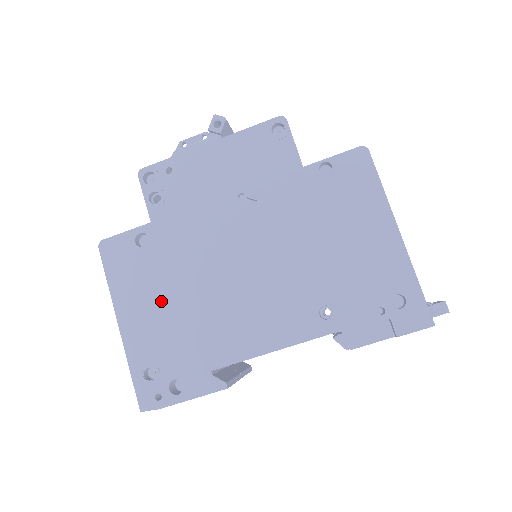
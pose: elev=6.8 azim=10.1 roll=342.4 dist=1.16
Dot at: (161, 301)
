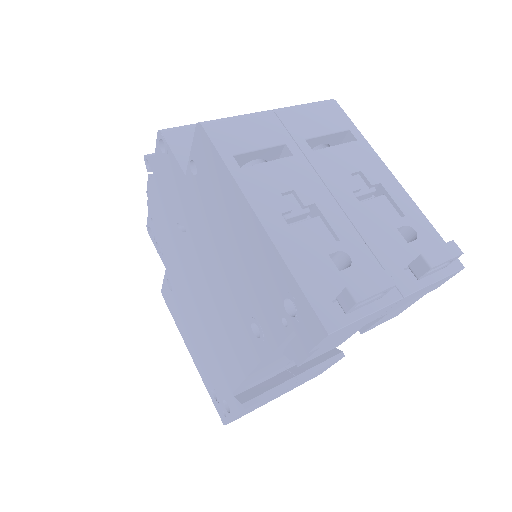
Dot at: (194, 334)
